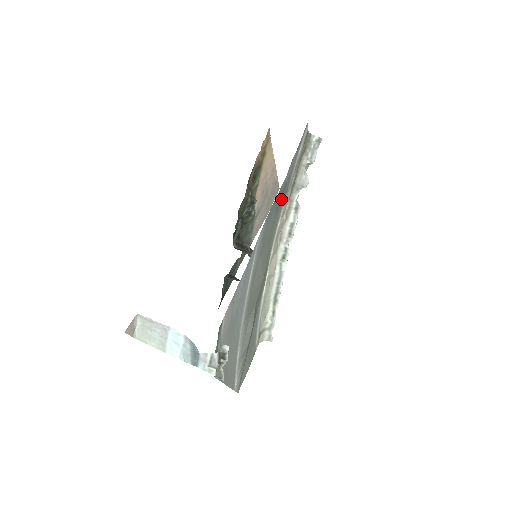
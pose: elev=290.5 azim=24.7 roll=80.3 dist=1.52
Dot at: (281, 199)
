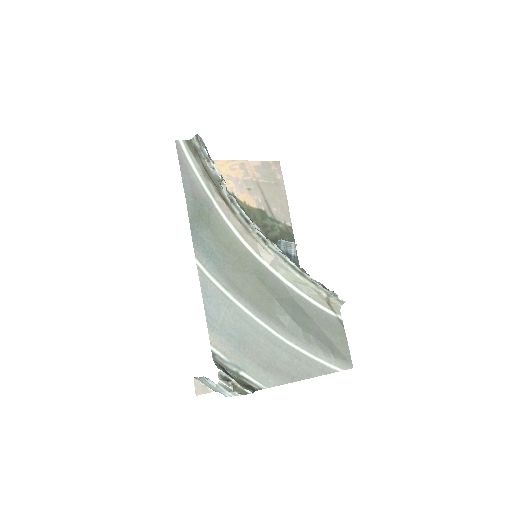
Dot at: (205, 213)
